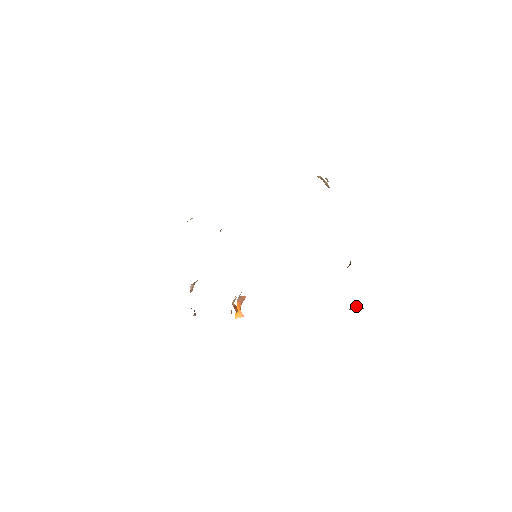
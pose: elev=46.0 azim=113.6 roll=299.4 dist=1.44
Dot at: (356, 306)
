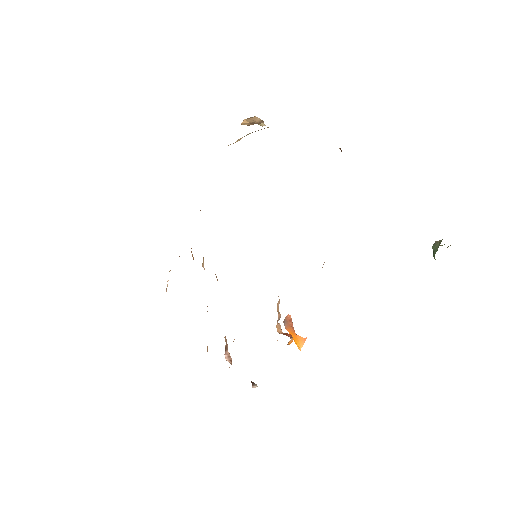
Dot at: (436, 247)
